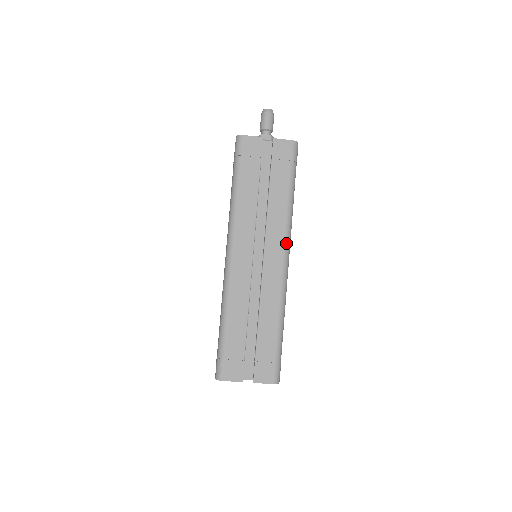
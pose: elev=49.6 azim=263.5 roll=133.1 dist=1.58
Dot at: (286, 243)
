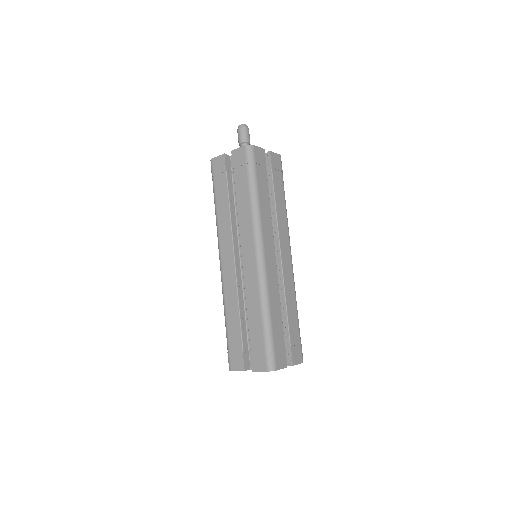
Dot at: occluded
